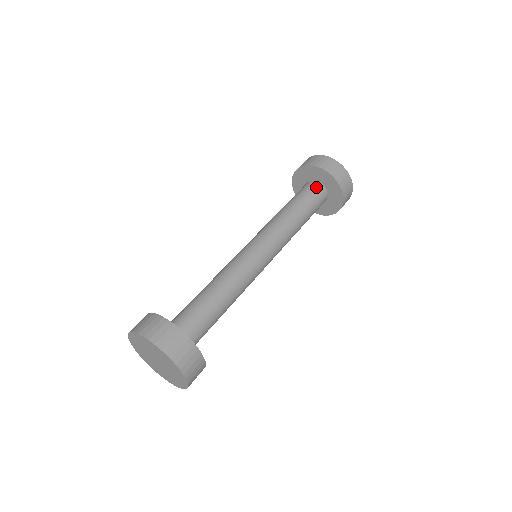
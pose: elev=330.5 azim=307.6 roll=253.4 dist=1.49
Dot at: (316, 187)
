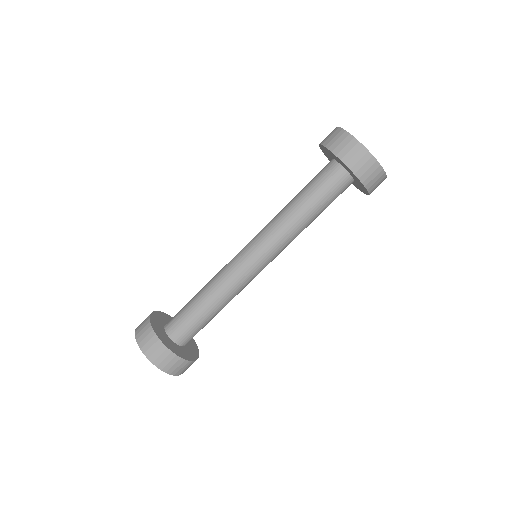
Dot at: (337, 176)
